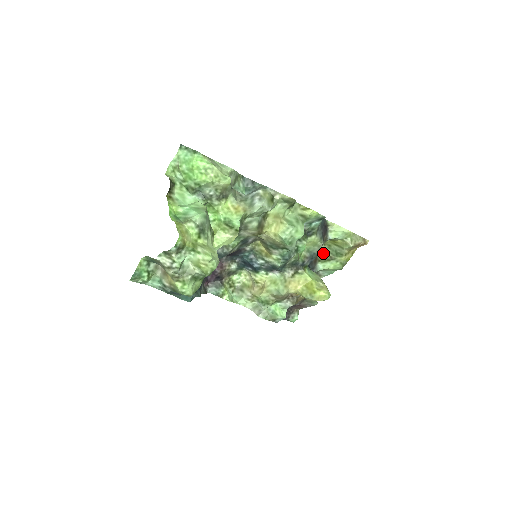
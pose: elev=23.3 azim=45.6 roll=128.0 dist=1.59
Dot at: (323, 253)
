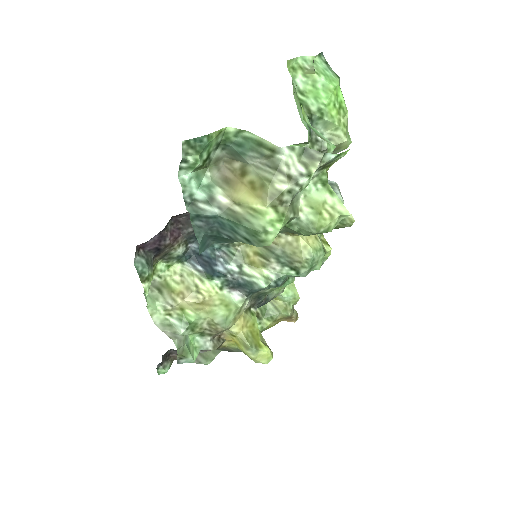
Dot at: occluded
